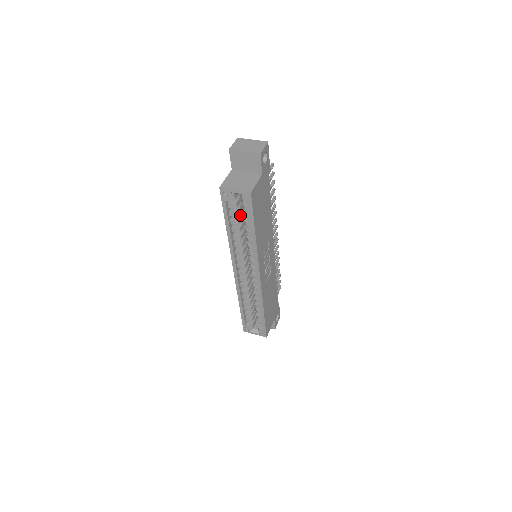
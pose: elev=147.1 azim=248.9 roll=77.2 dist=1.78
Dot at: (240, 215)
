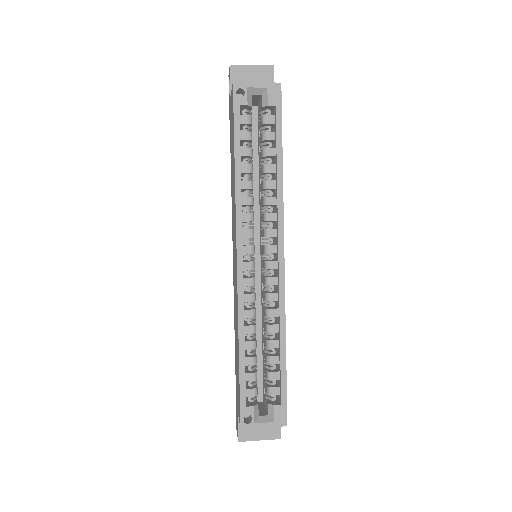
Dot at: occluded
